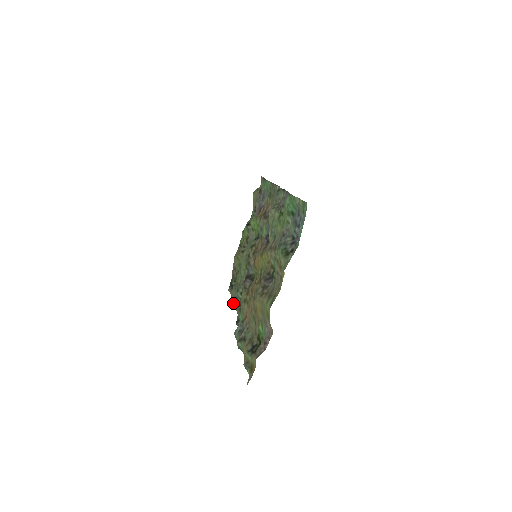
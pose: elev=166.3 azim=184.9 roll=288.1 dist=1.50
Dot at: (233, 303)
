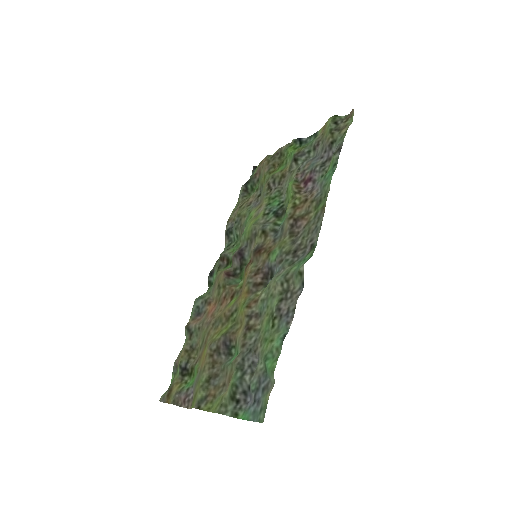
Dot at: (227, 231)
